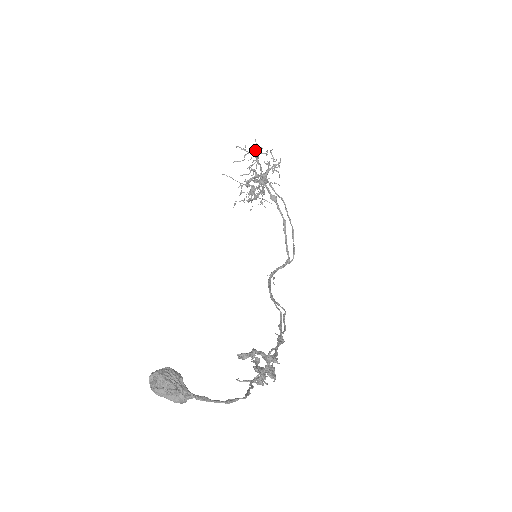
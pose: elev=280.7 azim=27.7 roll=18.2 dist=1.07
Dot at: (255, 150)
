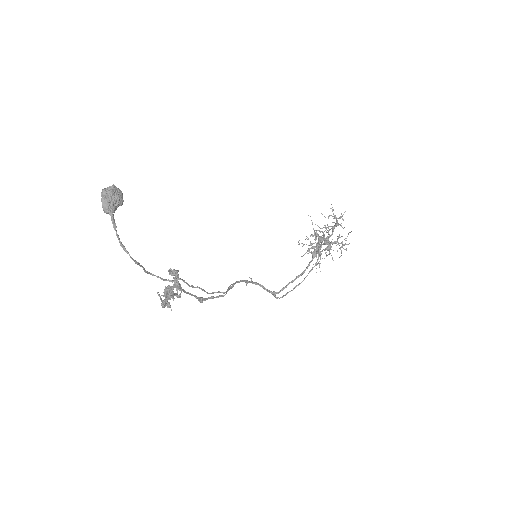
Dot at: (339, 218)
